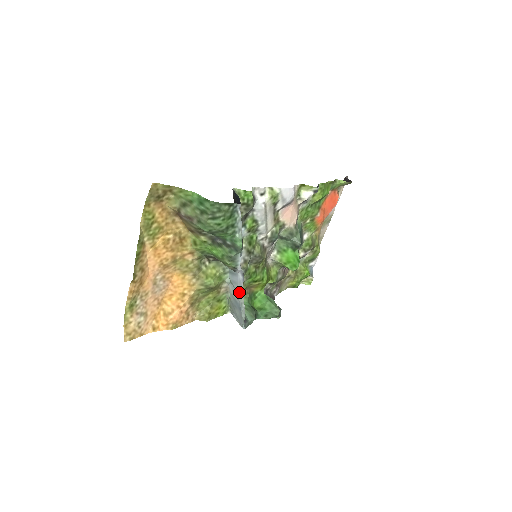
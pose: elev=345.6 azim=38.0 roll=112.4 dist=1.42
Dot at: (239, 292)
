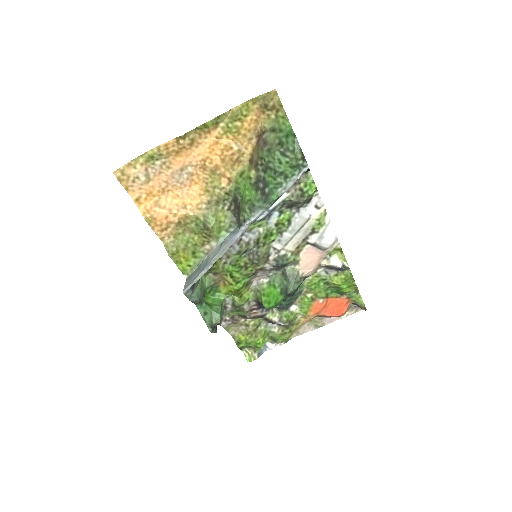
Dot at: (221, 251)
